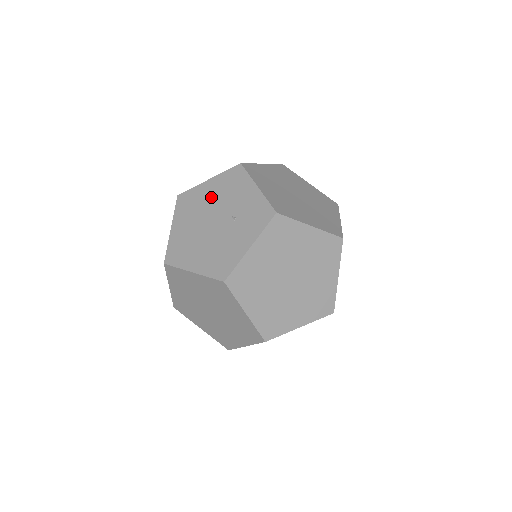
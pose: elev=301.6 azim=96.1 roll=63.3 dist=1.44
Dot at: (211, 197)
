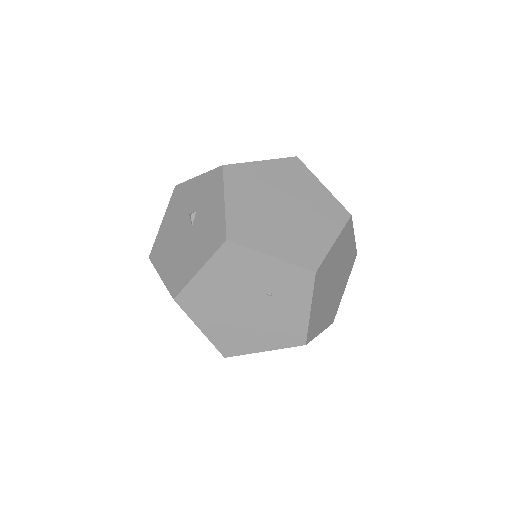
Dot at: (221, 286)
